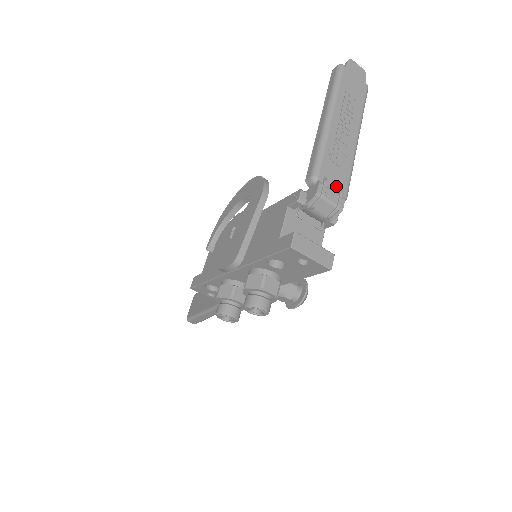
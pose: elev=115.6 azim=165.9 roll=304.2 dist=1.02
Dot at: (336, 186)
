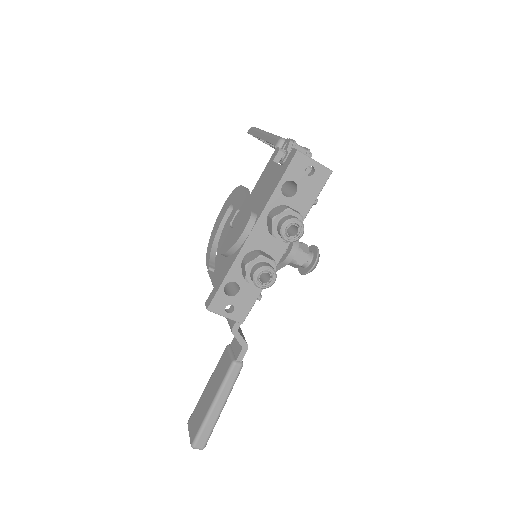
Dot at: occluded
